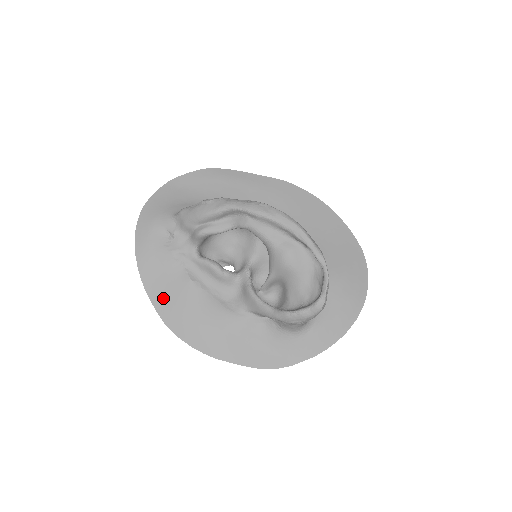
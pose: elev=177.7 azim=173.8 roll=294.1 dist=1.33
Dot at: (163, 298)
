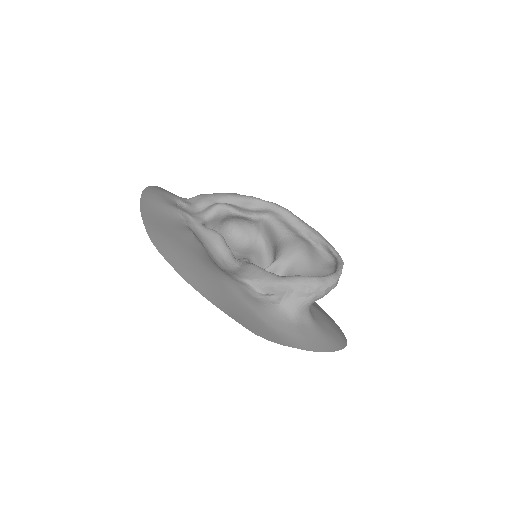
Dot at: (159, 228)
